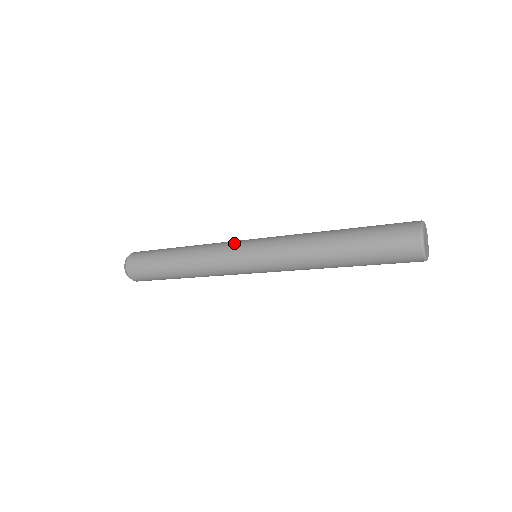
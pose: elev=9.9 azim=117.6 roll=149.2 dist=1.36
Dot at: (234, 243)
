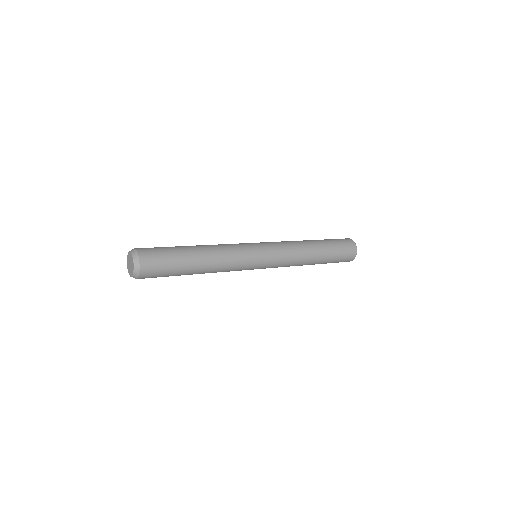
Dot at: (244, 243)
